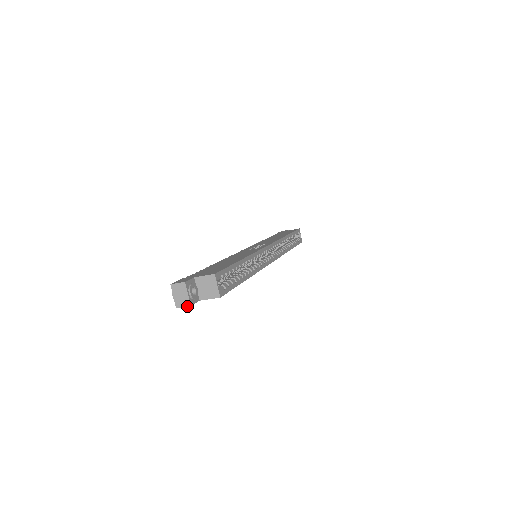
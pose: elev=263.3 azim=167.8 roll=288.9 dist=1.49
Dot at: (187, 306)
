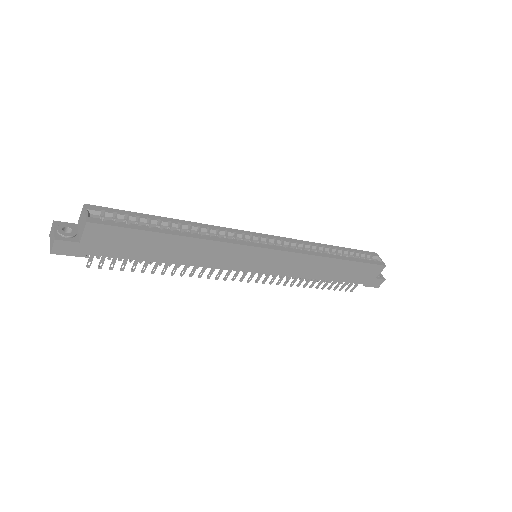
Dot at: (53, 242)
